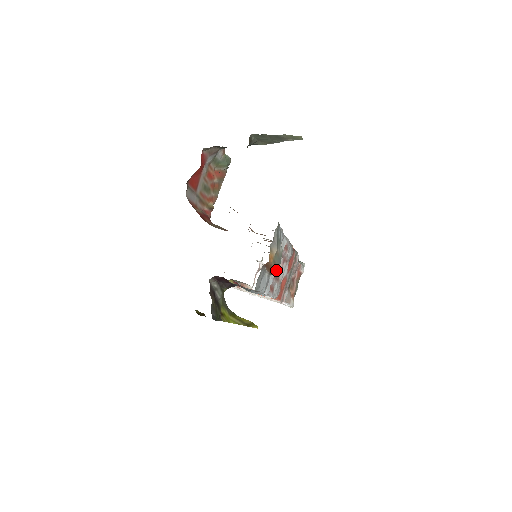
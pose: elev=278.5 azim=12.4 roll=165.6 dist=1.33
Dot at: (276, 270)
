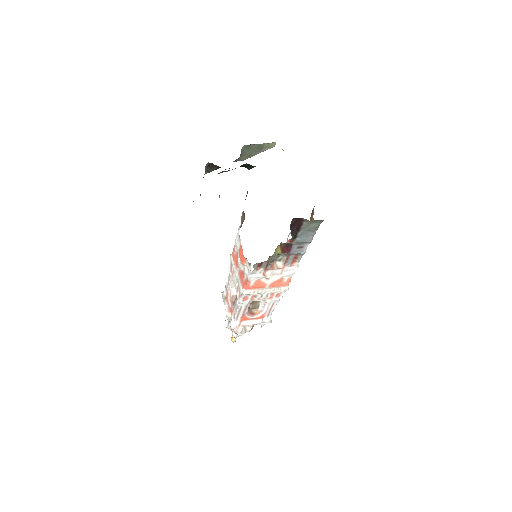
Dot at: (313, 220)
